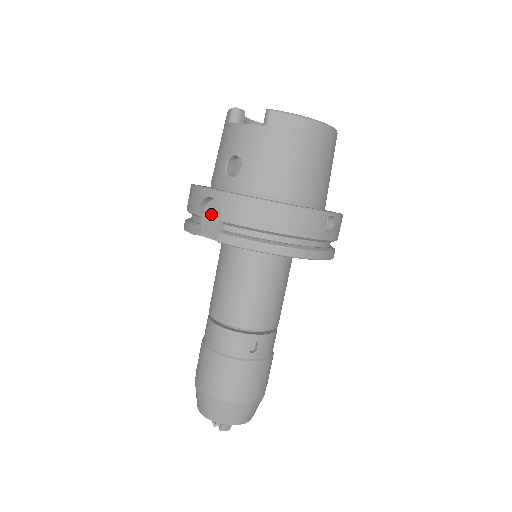
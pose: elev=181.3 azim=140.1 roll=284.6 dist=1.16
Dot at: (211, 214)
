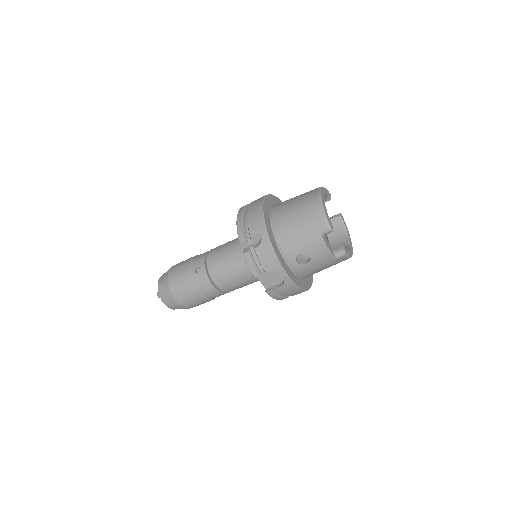
Dot at: (272, 274)
